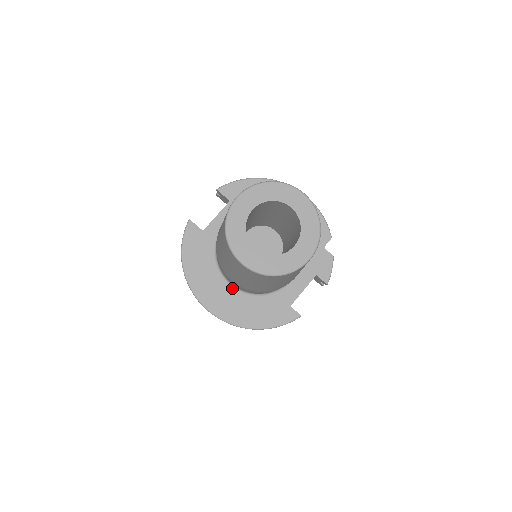
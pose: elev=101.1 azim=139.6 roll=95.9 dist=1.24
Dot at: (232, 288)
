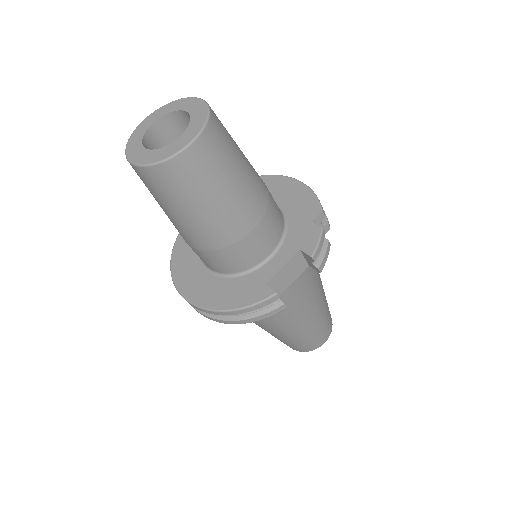
Dot at: (209, 272)
